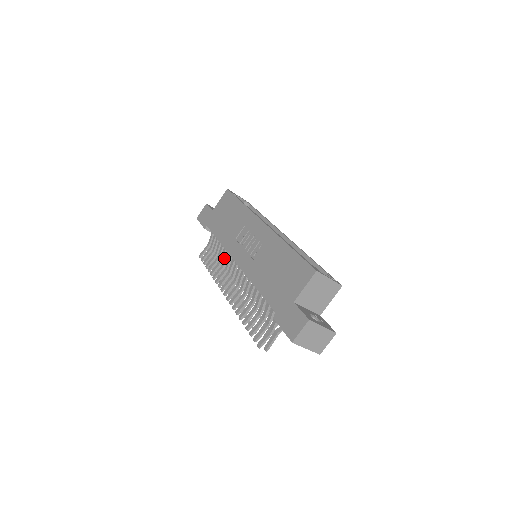
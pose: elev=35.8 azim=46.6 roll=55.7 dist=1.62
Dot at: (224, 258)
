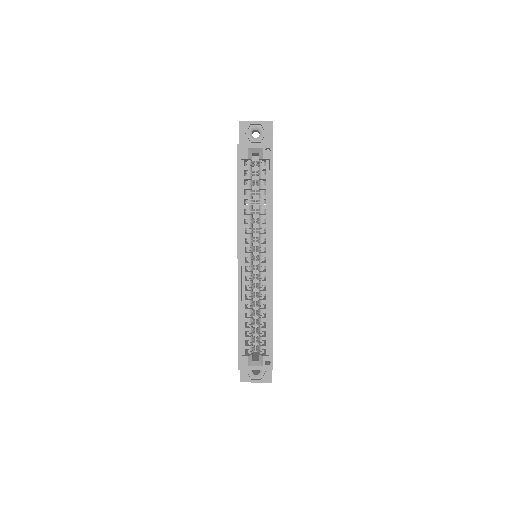
Dot at: occluded
